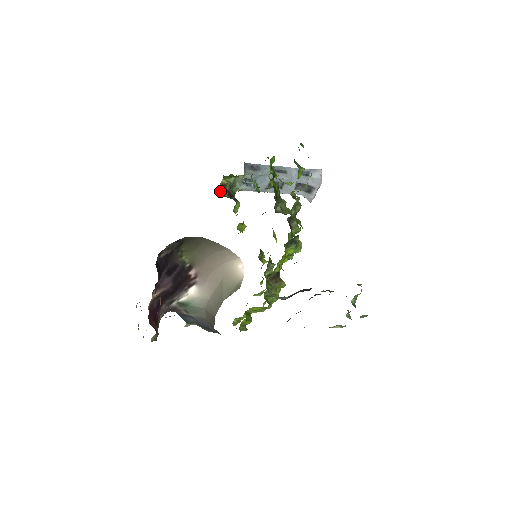
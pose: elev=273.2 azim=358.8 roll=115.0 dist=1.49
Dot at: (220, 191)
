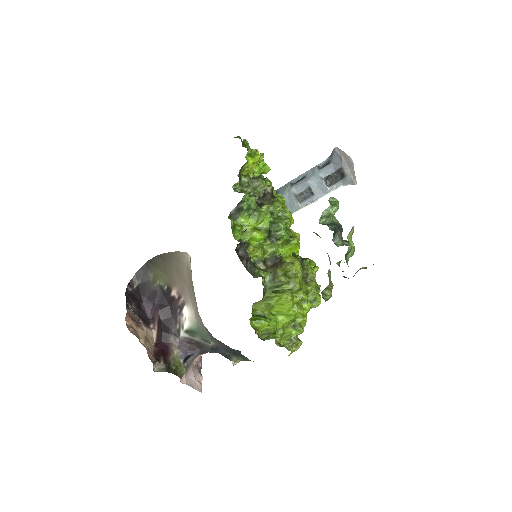
Dot at: occluded
